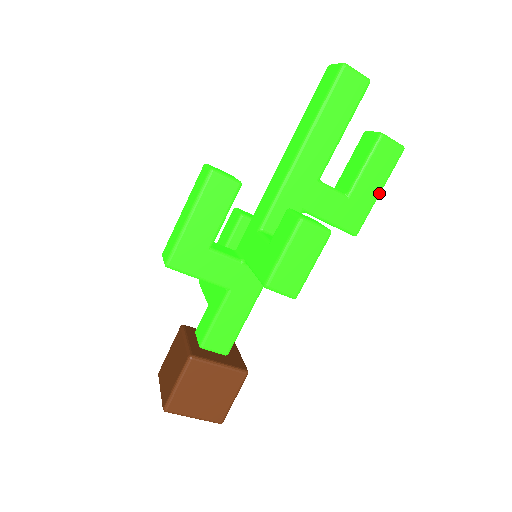
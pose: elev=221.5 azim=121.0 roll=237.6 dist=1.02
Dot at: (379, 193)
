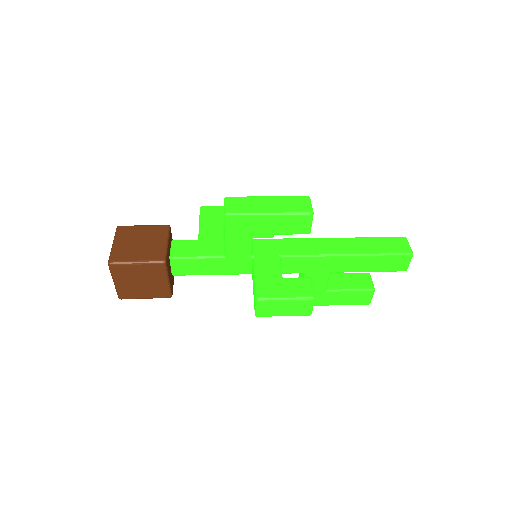
Dot at: occluded
